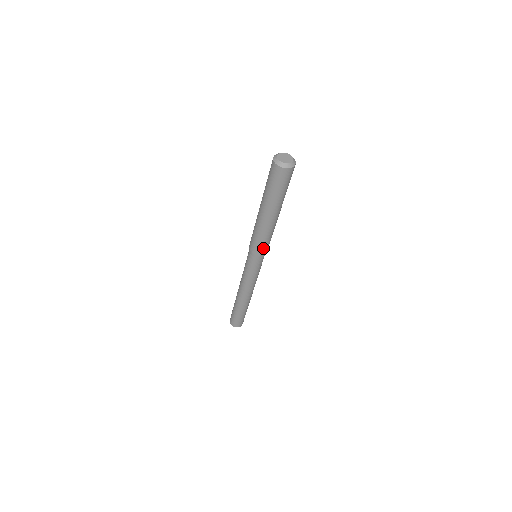
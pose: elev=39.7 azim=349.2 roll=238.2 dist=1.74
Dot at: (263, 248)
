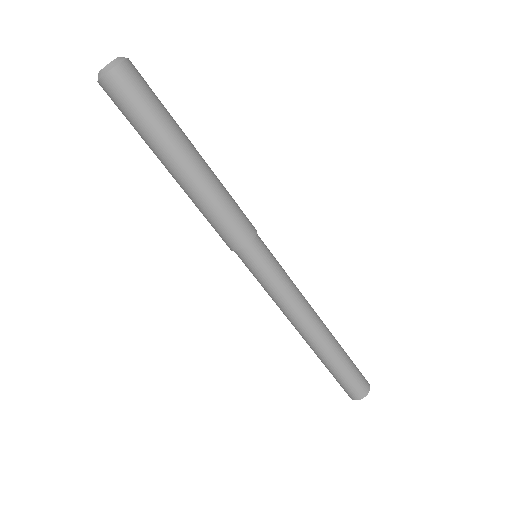
Dot at: (239, 228)
